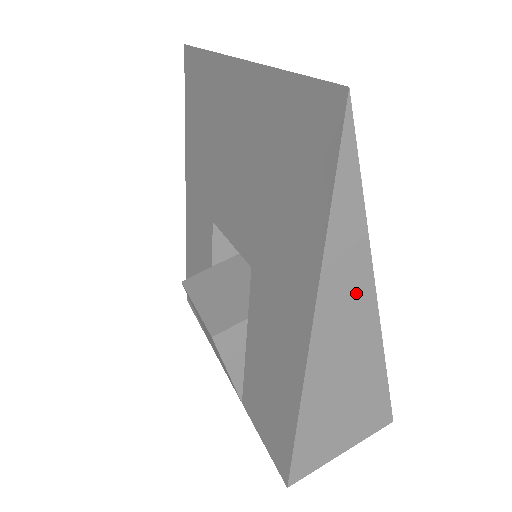
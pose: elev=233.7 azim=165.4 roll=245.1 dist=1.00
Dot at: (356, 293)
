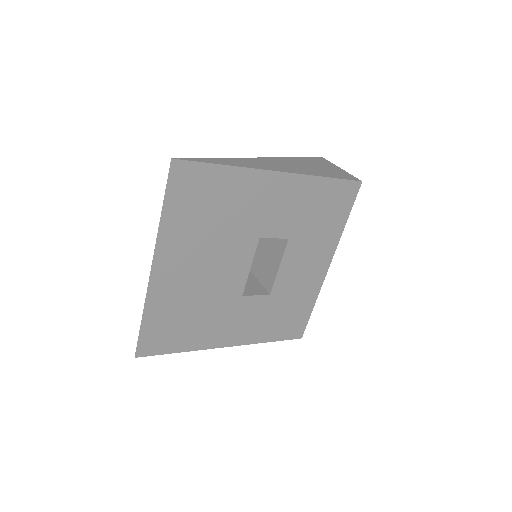
Dot at: occluded
